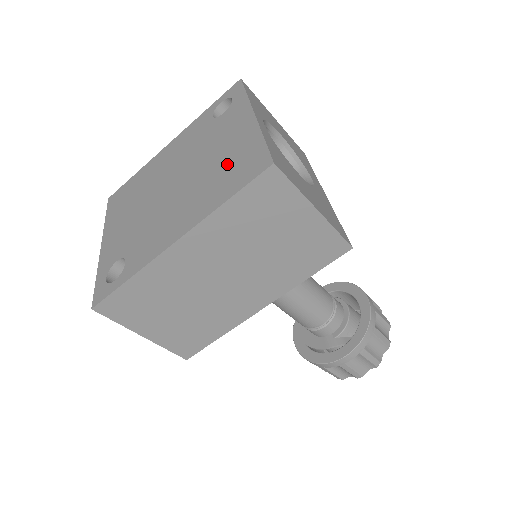
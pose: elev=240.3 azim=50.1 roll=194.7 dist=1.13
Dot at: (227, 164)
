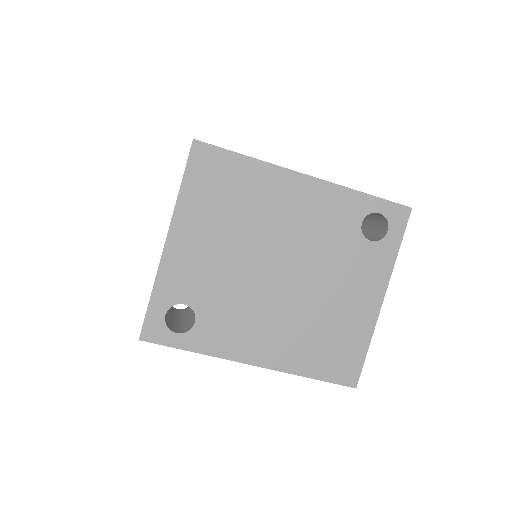
Dot at: (333, 333)
